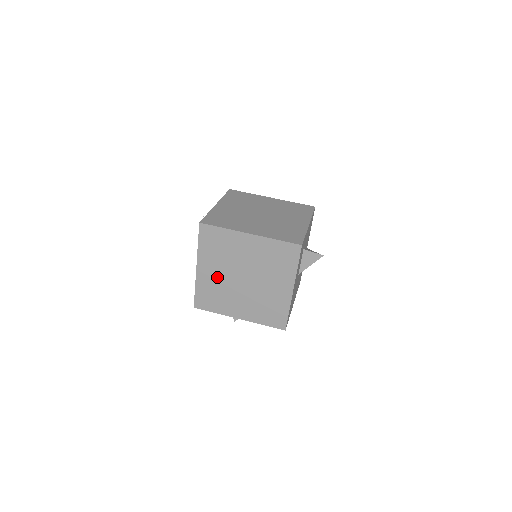
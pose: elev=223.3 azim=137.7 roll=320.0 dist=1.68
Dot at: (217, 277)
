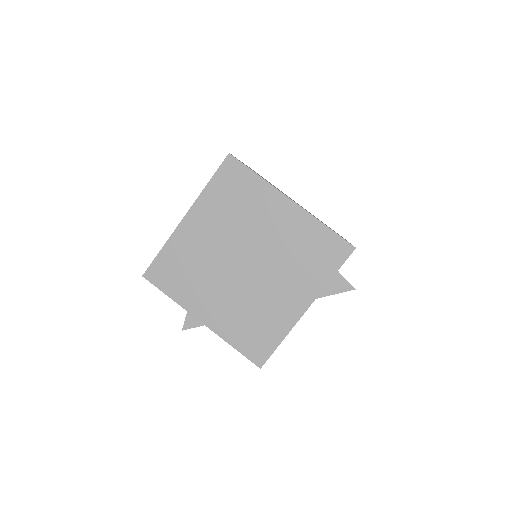
Dot at: (206, 243)
